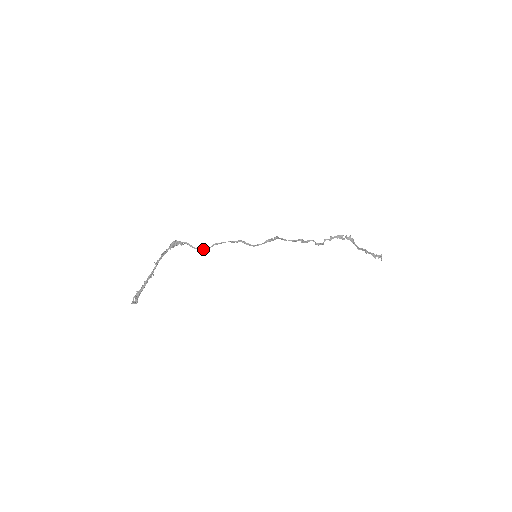
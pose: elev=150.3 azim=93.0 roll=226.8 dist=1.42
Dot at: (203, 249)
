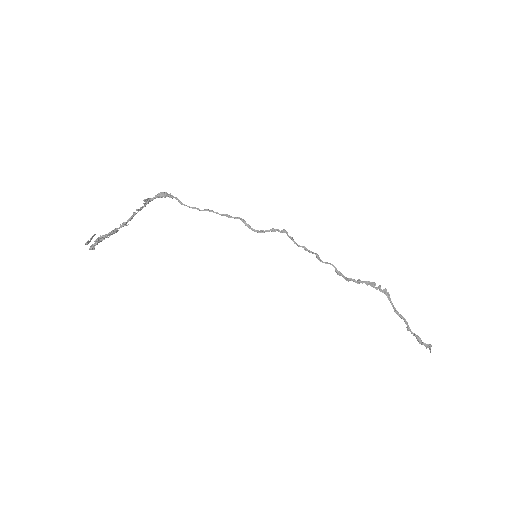
Dot at: (192, 207)
